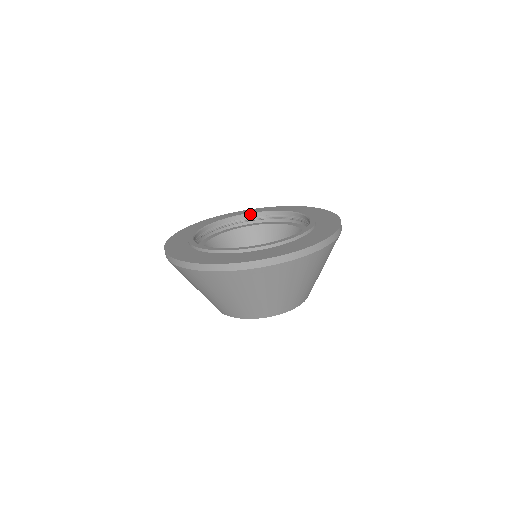
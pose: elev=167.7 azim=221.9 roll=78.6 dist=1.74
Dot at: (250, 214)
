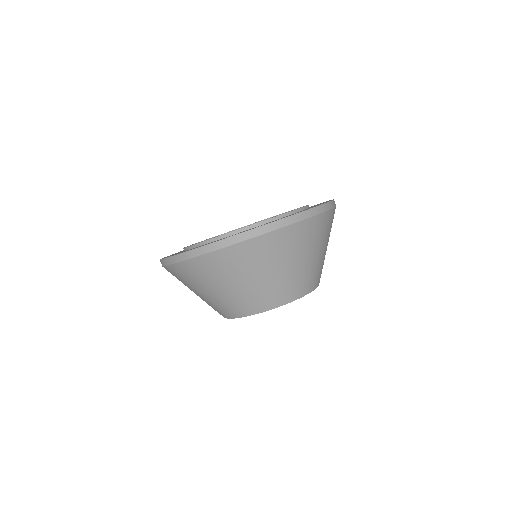
Dot at: occluded
